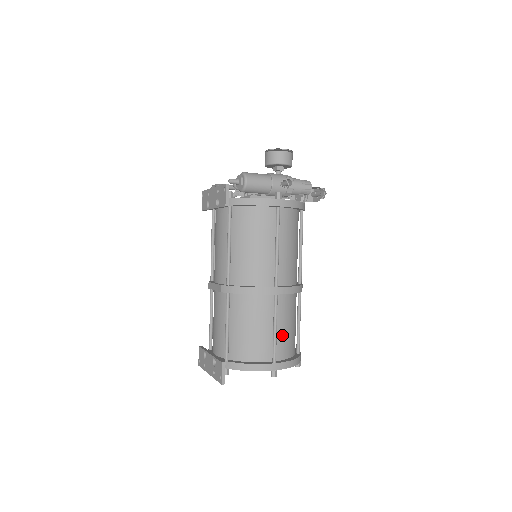
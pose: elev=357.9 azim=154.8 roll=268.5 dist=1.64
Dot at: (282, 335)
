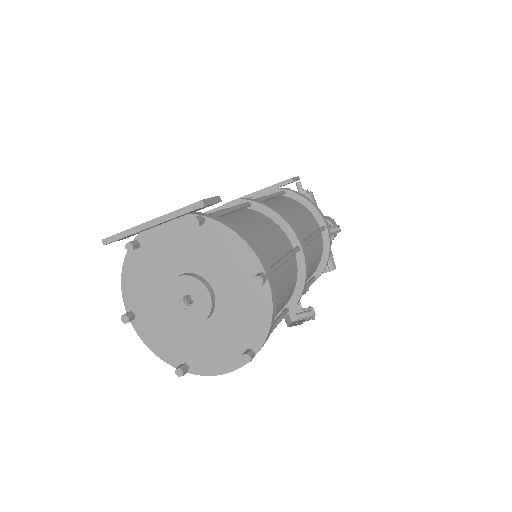
Dot at: (279, 281)
